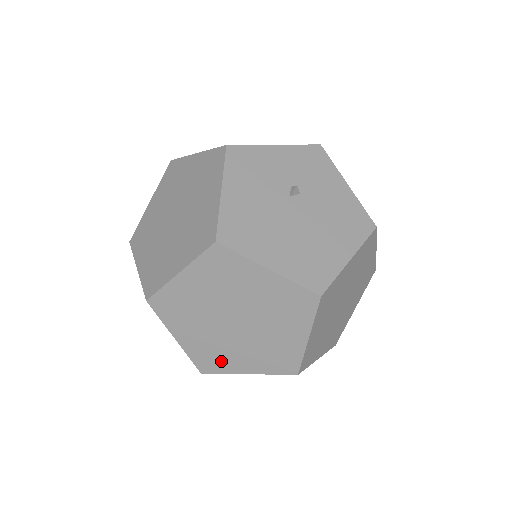
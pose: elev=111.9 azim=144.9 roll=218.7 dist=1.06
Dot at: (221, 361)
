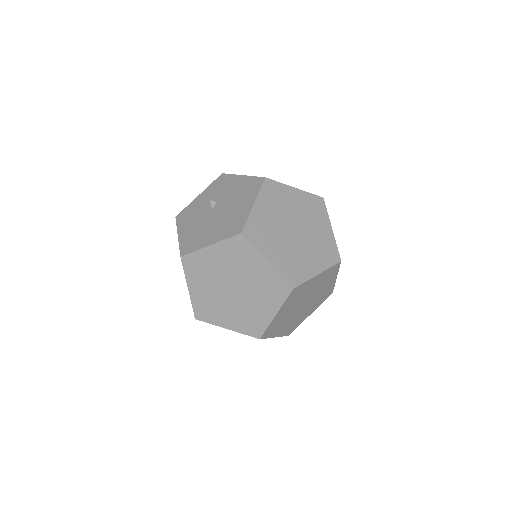
Dot at: (257, 321)
